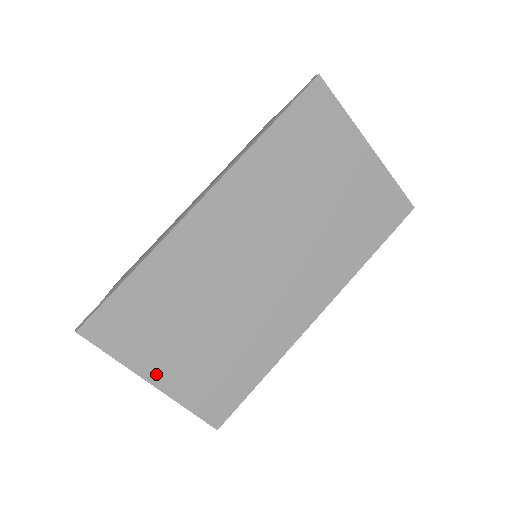
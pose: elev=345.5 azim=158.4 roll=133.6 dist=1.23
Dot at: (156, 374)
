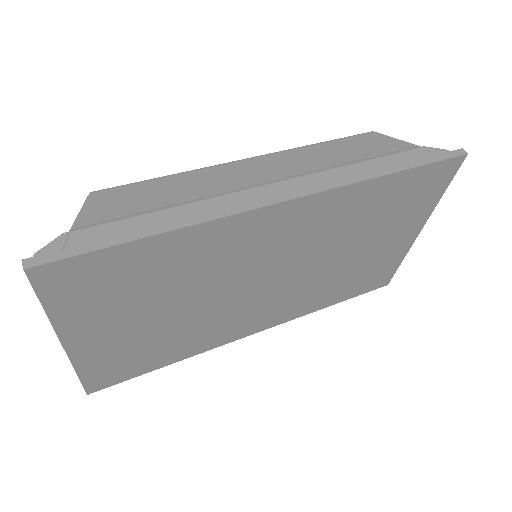
Dot at: (77, 337)
